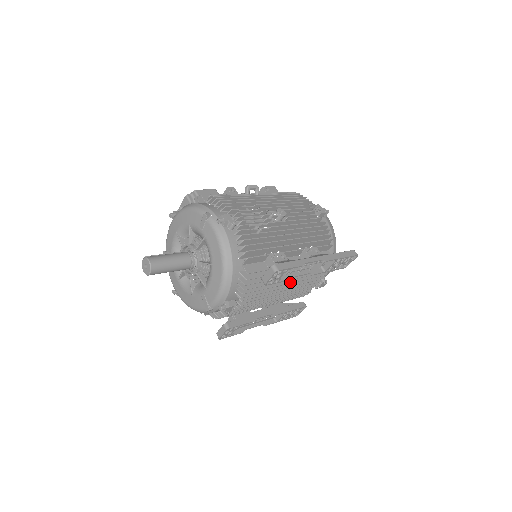
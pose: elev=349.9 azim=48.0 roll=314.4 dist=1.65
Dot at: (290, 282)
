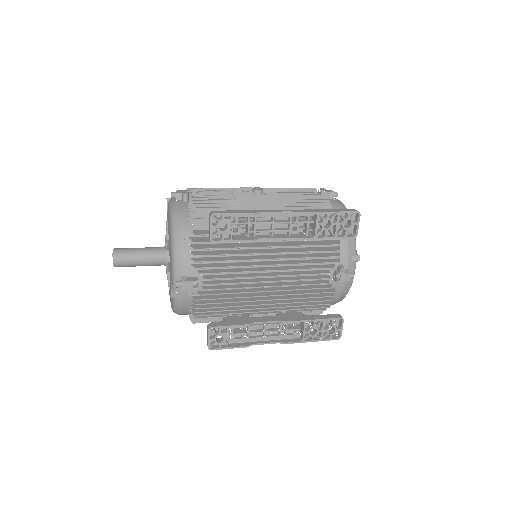
Dot at: (273, 258)
